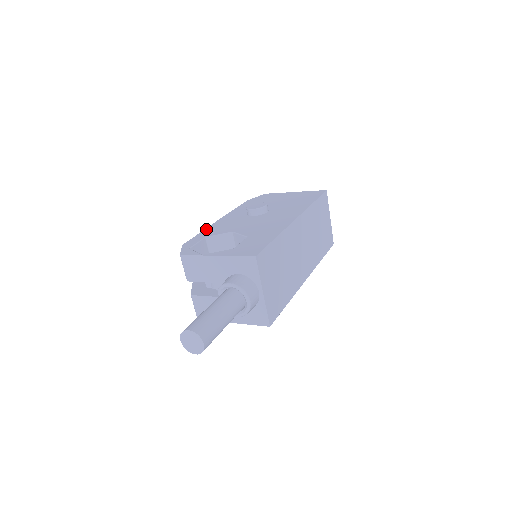
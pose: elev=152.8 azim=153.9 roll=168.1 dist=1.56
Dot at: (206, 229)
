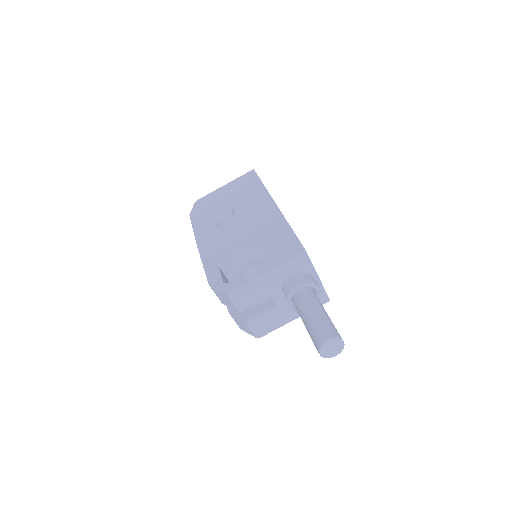
Dot at: (203, 260)
